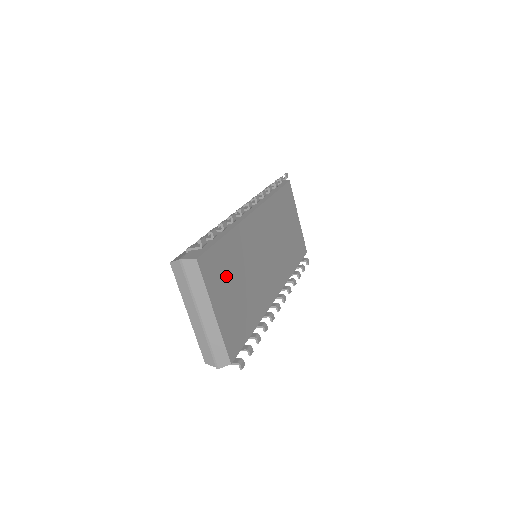
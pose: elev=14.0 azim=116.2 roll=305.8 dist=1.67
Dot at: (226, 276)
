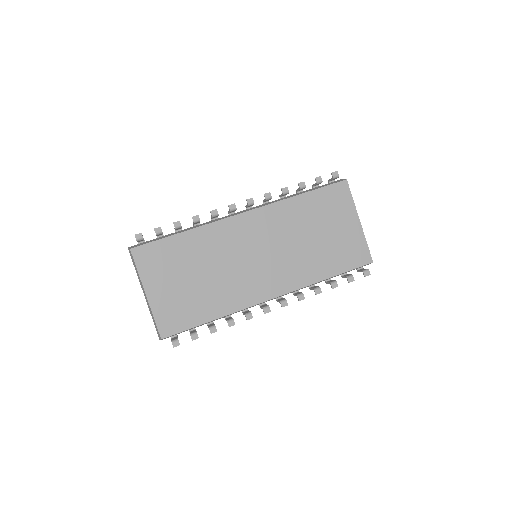
Dot at: (173, 267)
